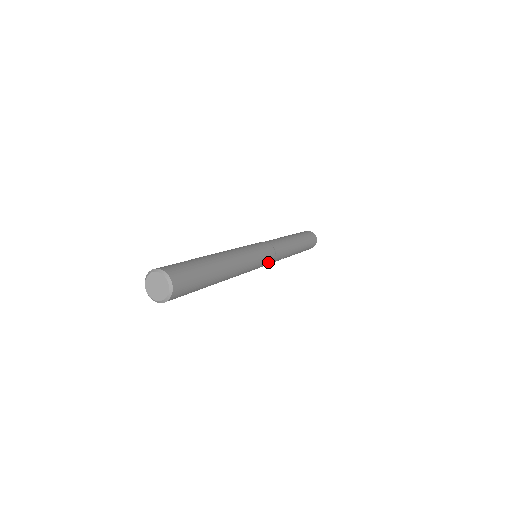
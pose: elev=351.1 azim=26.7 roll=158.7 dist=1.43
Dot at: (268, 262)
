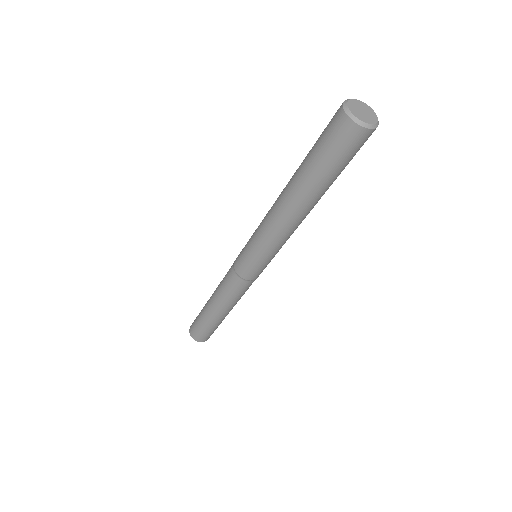
Dot at: occluded
